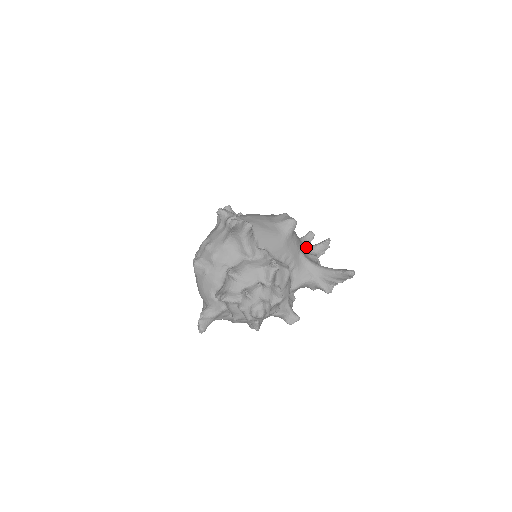
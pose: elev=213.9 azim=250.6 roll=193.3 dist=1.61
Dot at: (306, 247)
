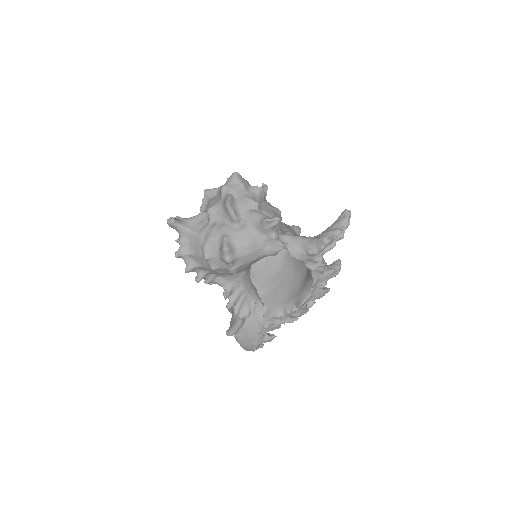
Dot at: occluded
